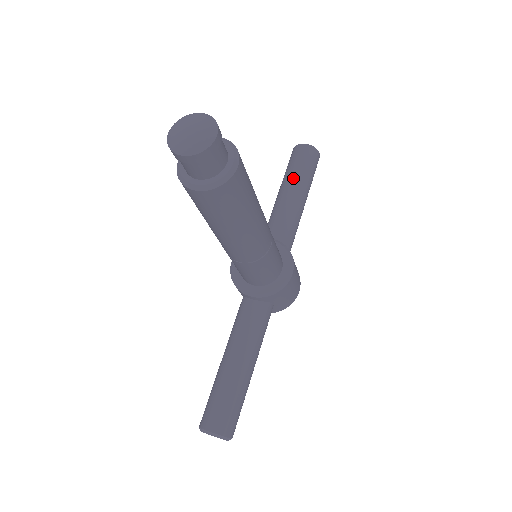
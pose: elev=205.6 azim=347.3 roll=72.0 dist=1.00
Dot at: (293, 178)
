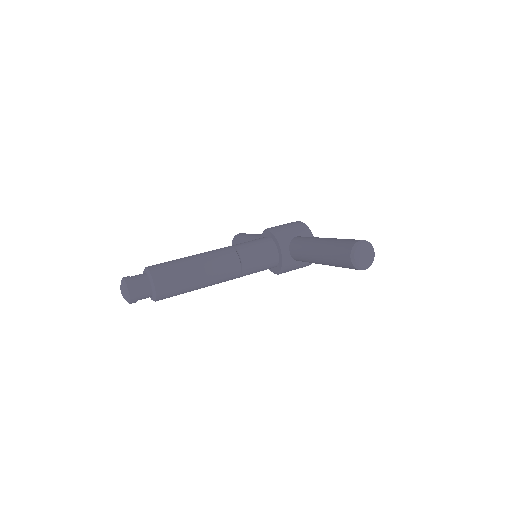
Dot at: (324, 255)
